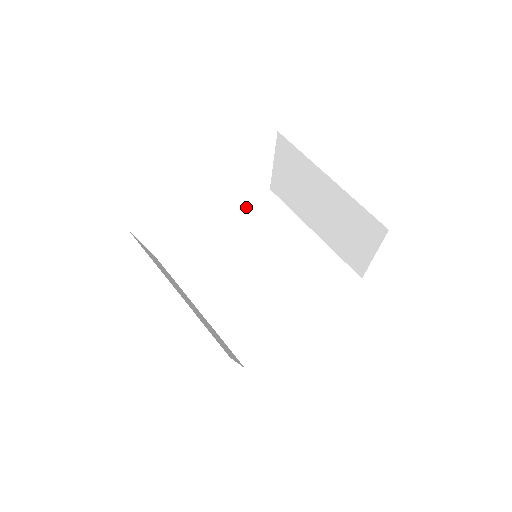
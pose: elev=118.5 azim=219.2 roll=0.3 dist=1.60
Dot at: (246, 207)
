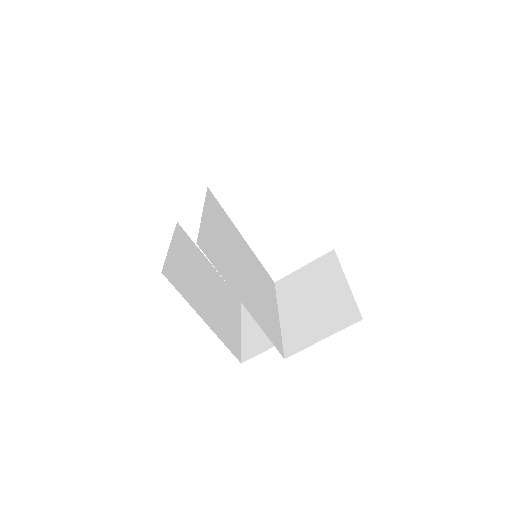
Dot at: (259, 262)
